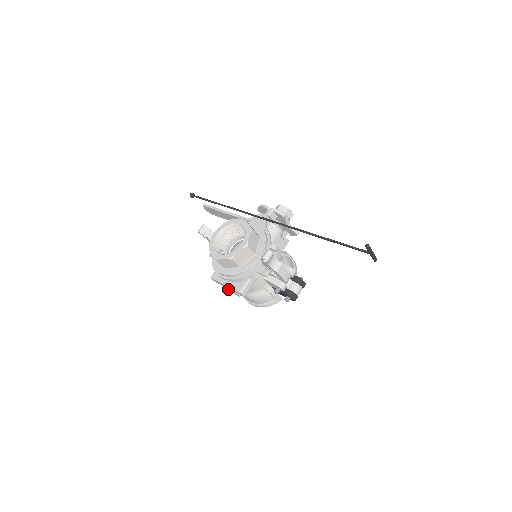
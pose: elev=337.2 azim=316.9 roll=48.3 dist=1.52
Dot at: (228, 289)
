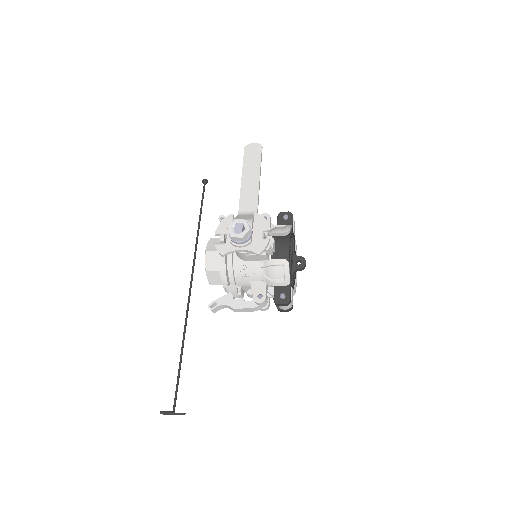
Dot at: occluded
